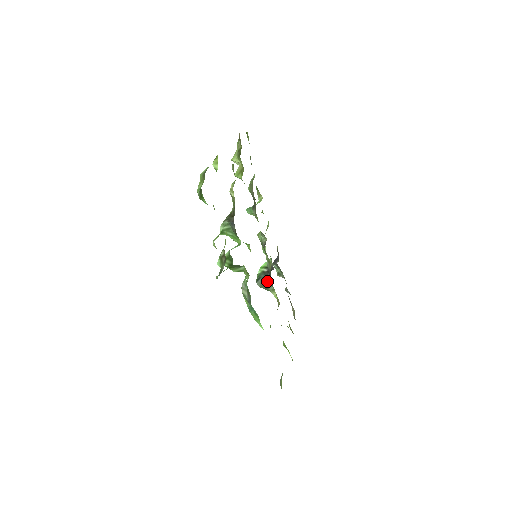
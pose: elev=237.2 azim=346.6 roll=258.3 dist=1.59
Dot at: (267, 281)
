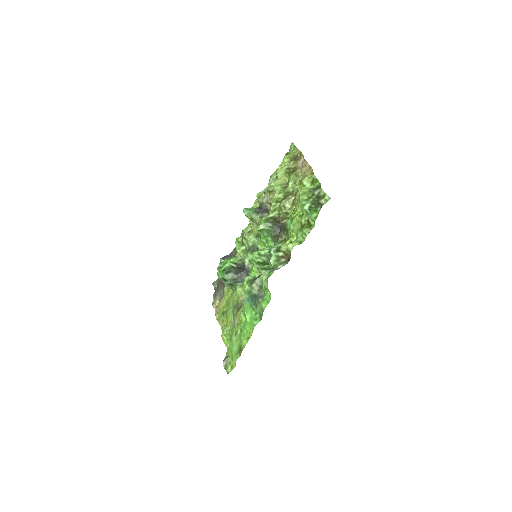
Dot at: (241, 277)
